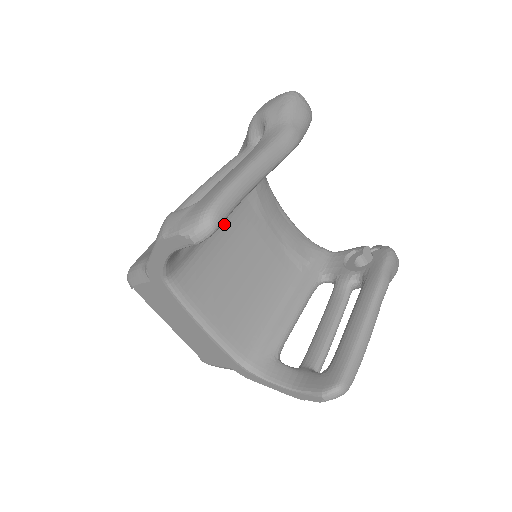
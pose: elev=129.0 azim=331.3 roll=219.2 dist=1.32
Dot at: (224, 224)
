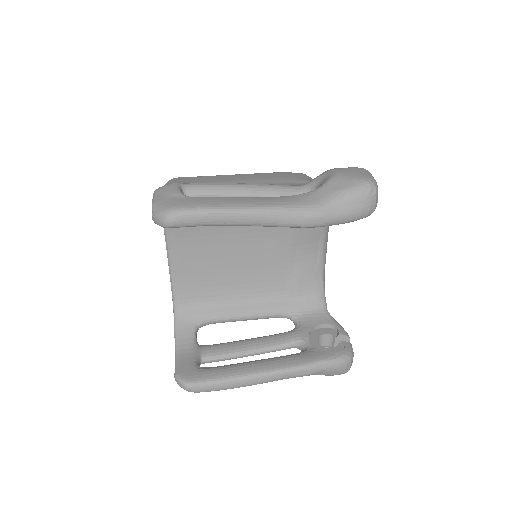
Dot at: occluded
